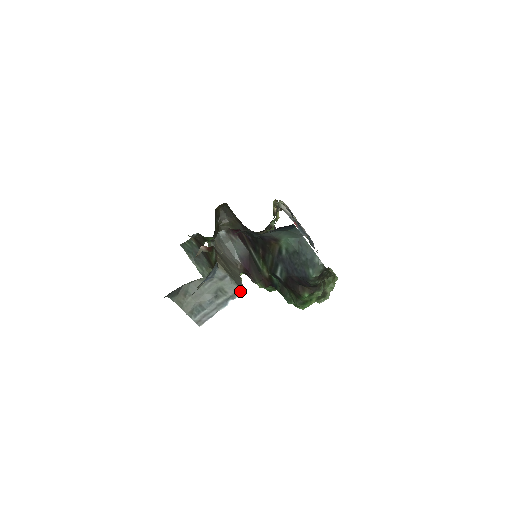
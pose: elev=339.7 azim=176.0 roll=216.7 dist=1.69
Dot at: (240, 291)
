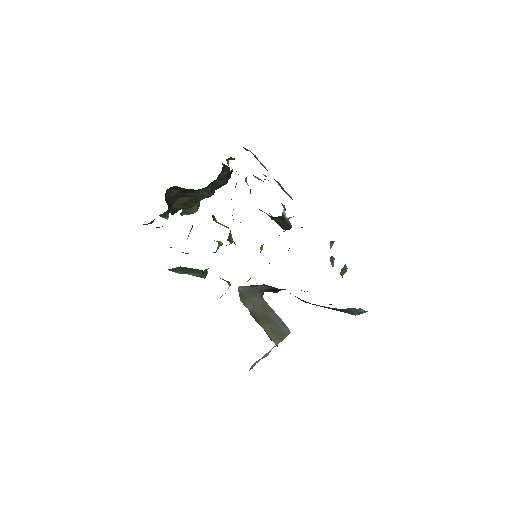
Dot at: occluded
